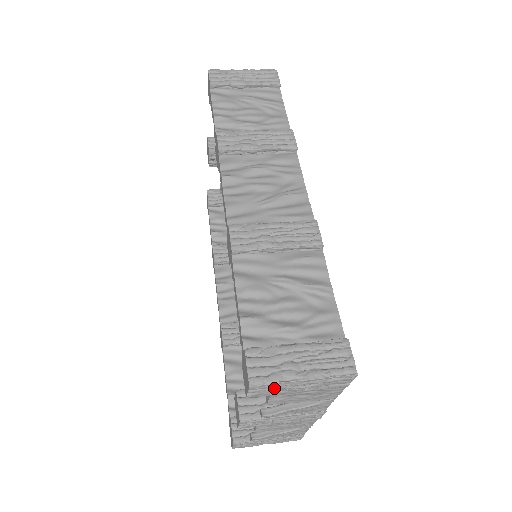
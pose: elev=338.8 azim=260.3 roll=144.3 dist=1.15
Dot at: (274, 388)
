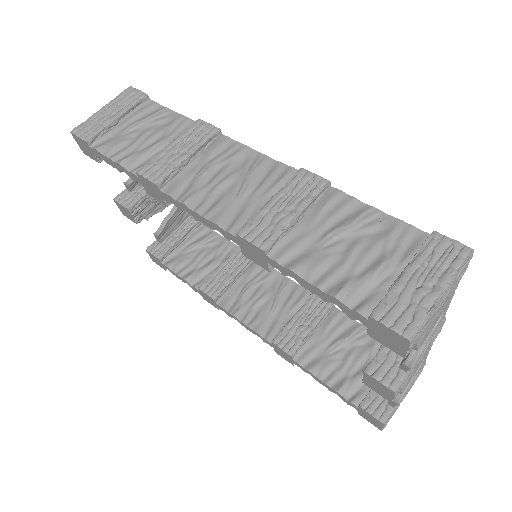
Dot at: (425, 325)
